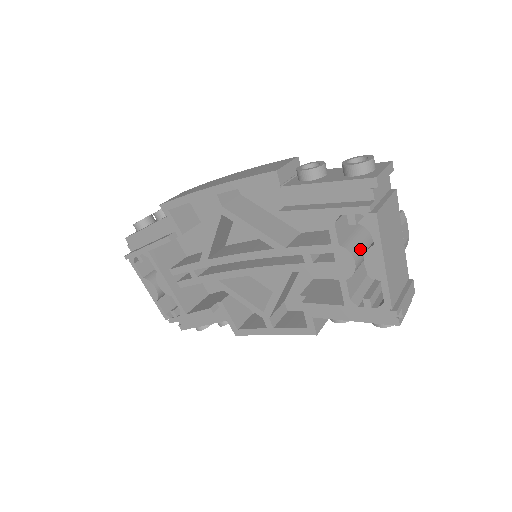
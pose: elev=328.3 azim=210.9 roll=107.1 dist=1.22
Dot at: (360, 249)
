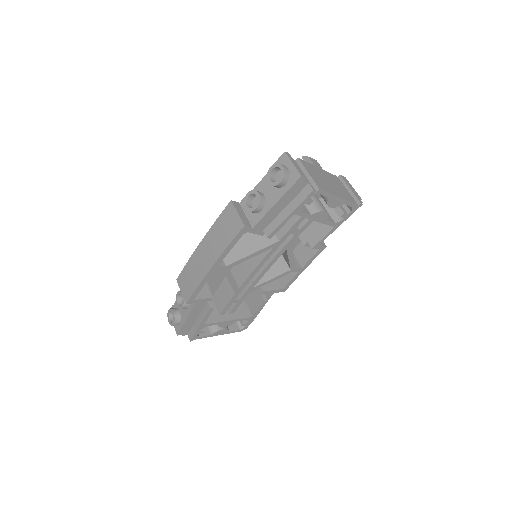
Dot at: (316, 202)
